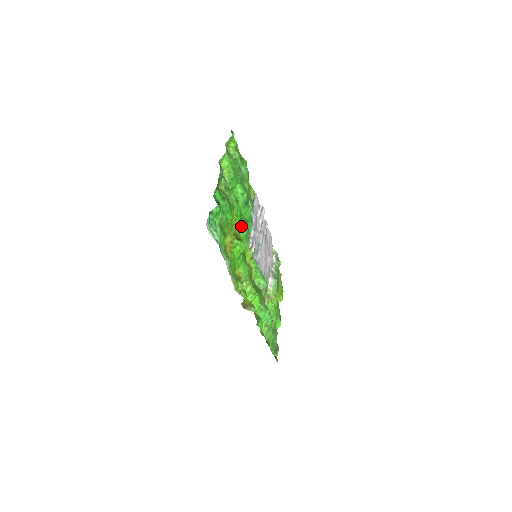
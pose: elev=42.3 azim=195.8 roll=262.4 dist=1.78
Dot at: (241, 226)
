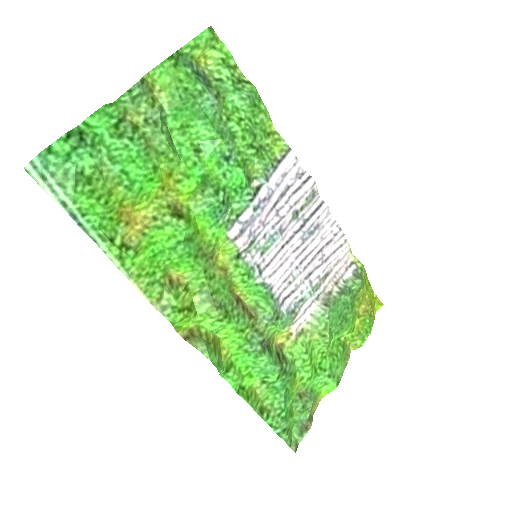
Dot at: (197, 195)
